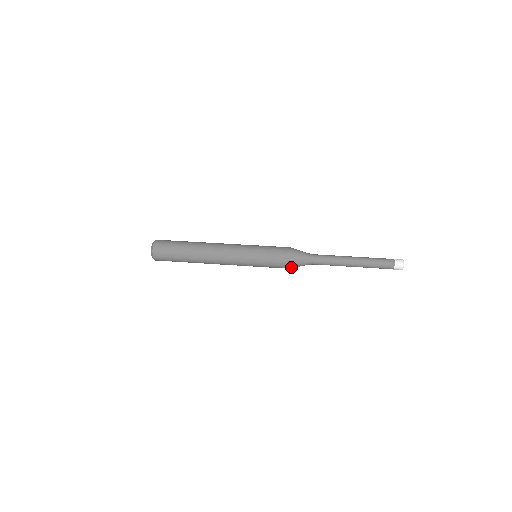
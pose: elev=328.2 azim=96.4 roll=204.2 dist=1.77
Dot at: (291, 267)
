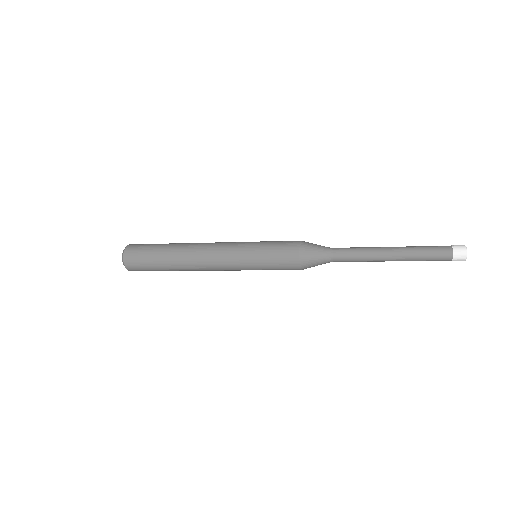
Dot at: (303, 266)
